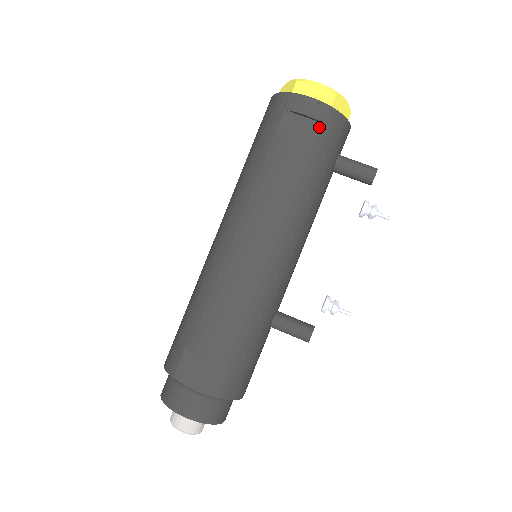
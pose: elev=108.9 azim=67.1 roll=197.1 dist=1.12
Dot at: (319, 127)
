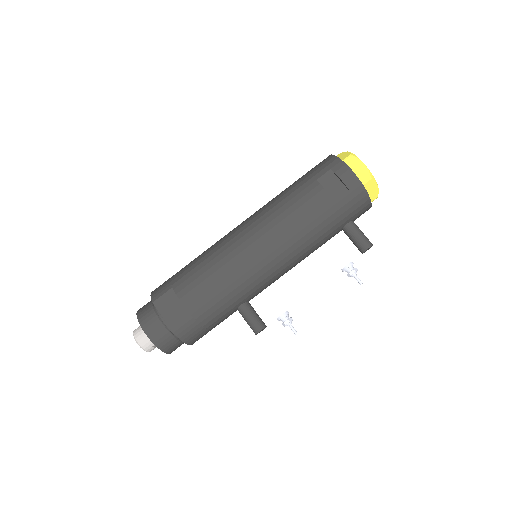
Dot at: (346, 193)
